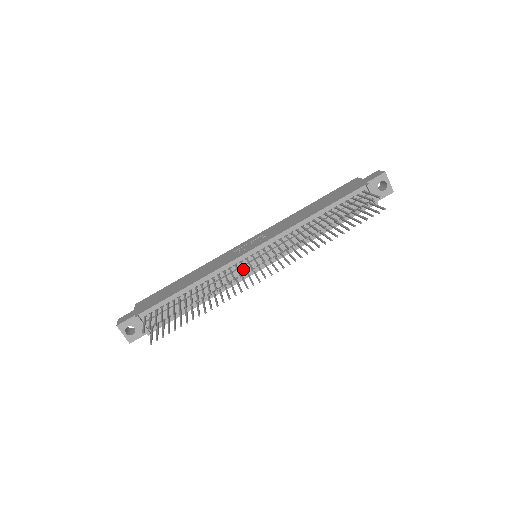
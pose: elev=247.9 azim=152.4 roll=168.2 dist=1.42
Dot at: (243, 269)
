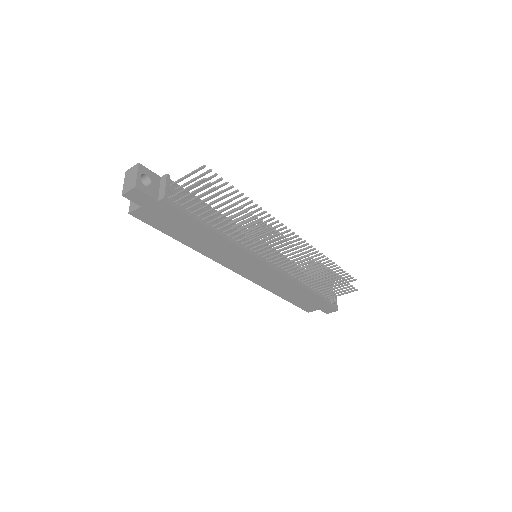
Dot at: (256, 245)
